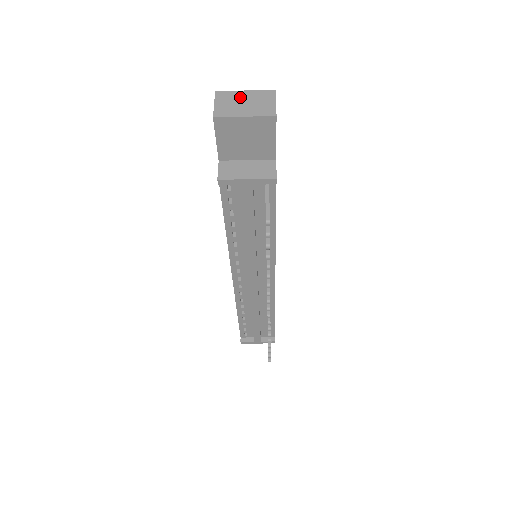
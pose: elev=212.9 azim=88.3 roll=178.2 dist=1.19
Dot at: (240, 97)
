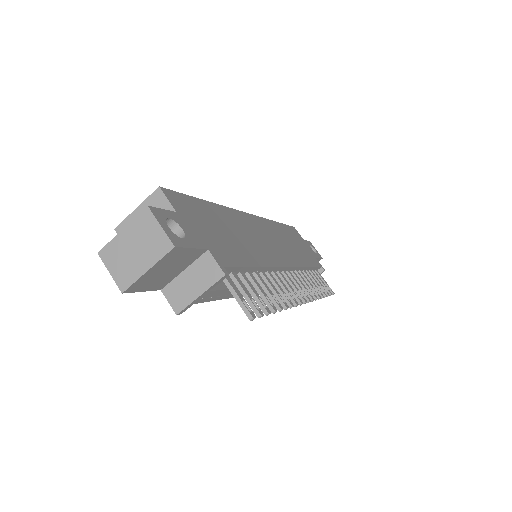
Dot at: (124, 244)
